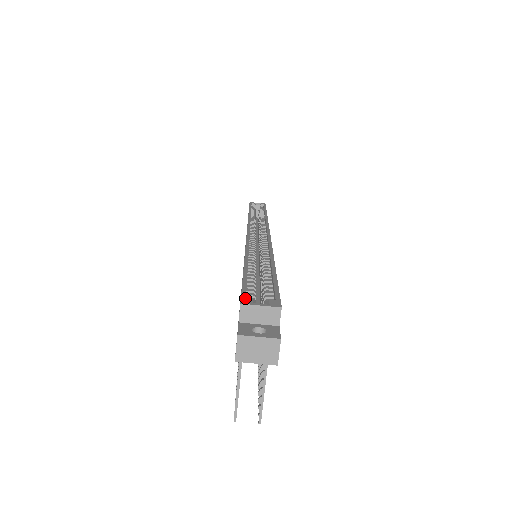
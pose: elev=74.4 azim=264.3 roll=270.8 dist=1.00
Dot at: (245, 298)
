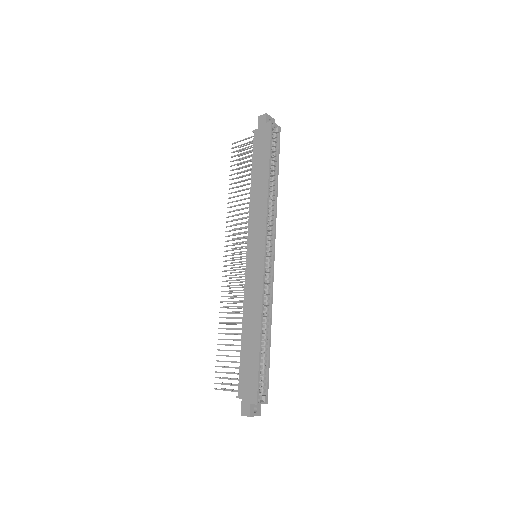
Dot at: (258, 398)
